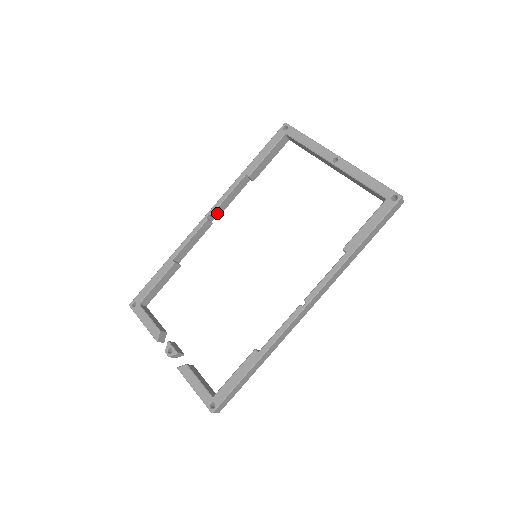
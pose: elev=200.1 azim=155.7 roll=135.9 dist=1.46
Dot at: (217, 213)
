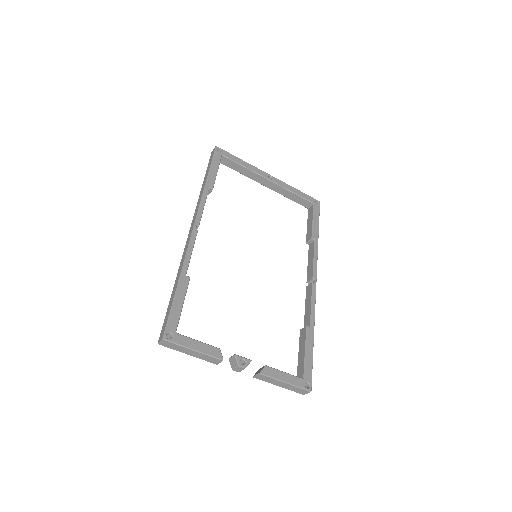
Dot at: occluded
